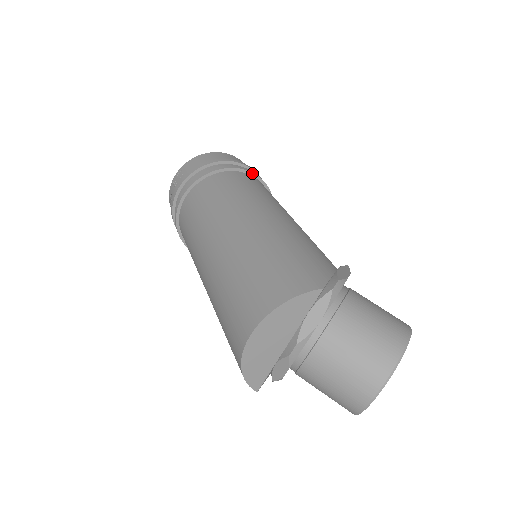
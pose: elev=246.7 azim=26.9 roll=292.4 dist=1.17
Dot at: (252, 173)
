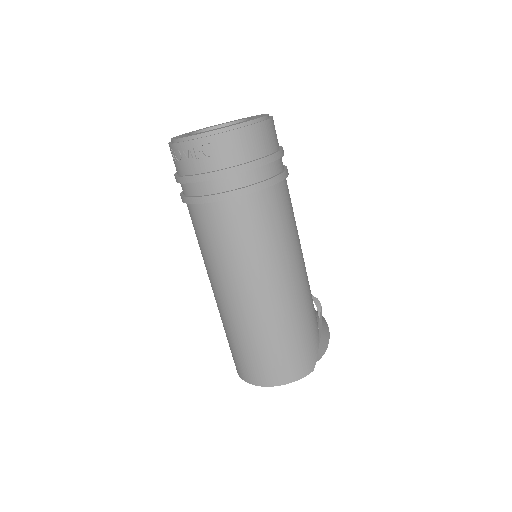
Dot at: (286, 177)
